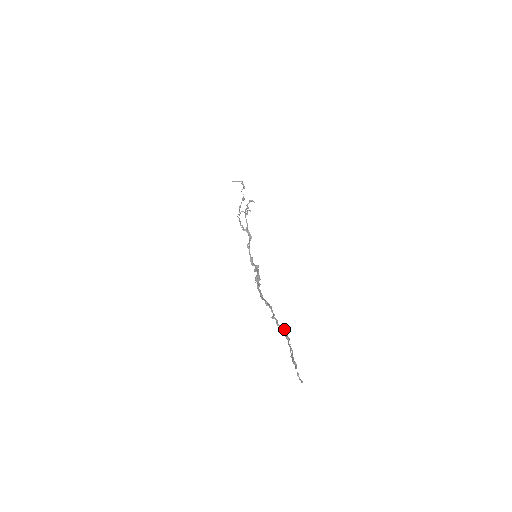
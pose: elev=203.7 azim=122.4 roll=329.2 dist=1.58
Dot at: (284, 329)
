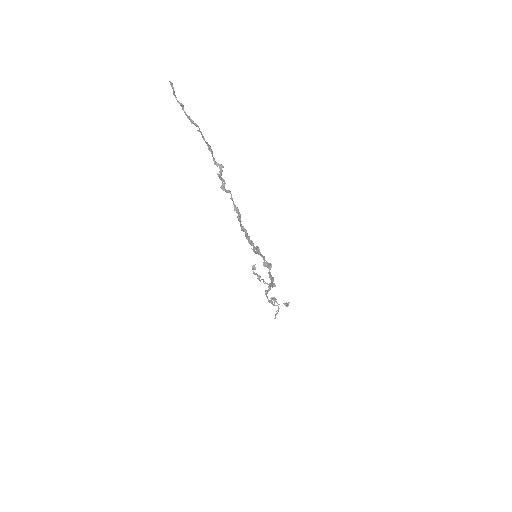
Dot at: (213, 159)
